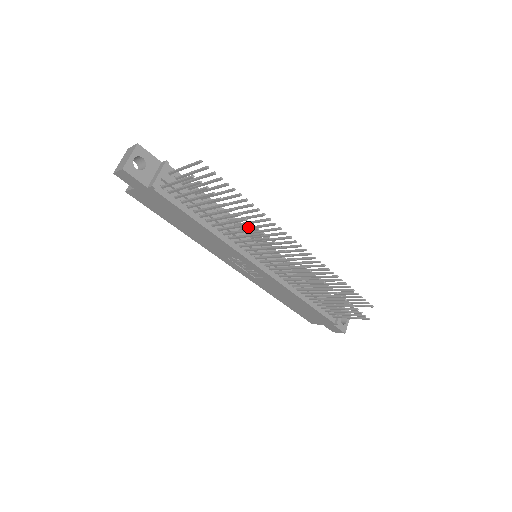
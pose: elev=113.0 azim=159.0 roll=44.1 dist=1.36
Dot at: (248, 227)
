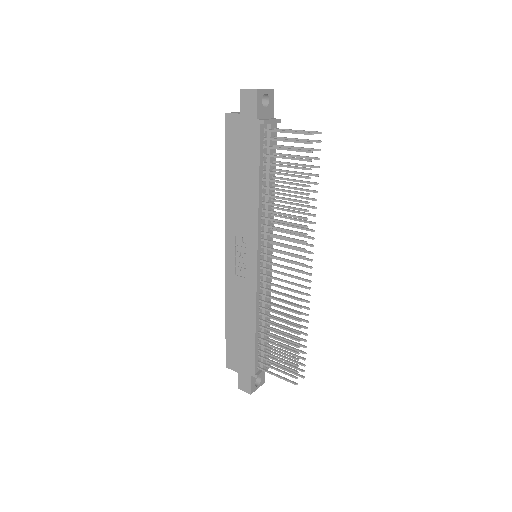
Dot at: occluded
